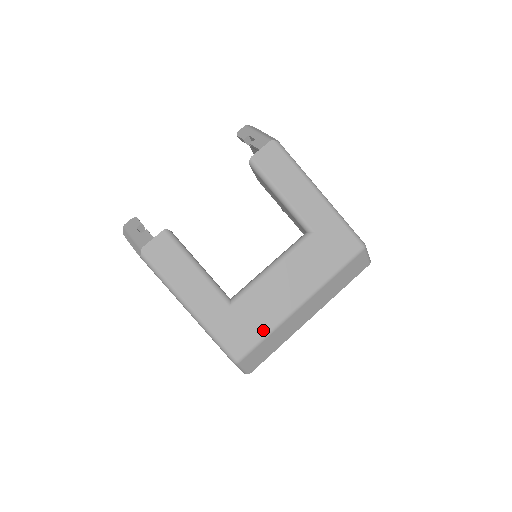
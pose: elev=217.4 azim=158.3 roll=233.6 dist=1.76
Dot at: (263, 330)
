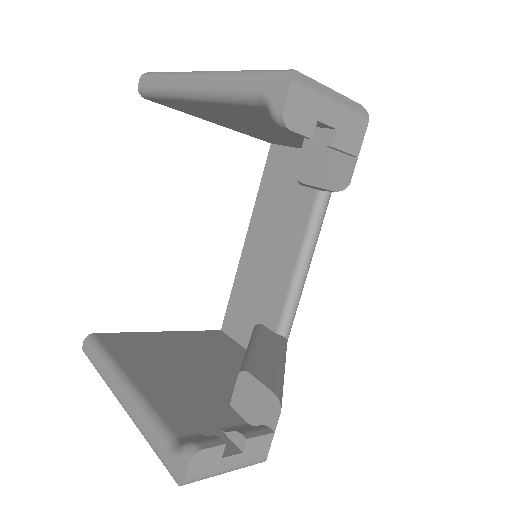
Dot at: occluded
